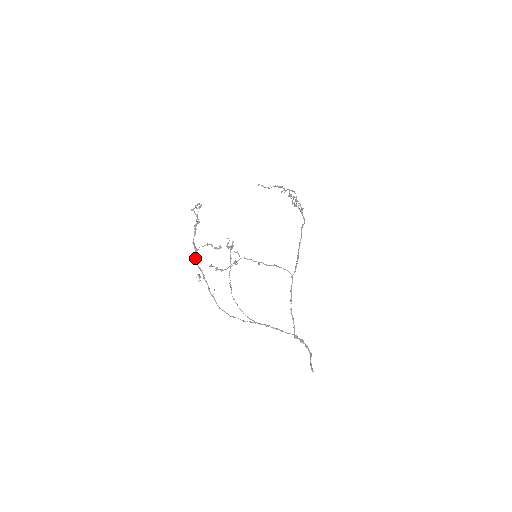
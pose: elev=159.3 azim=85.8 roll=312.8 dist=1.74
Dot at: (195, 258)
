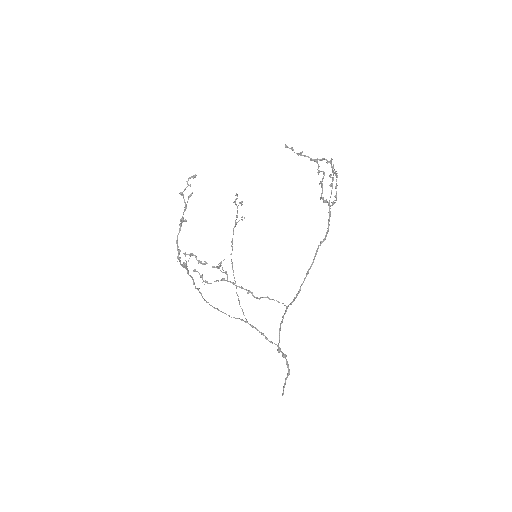
Dot at: (177, 258)
